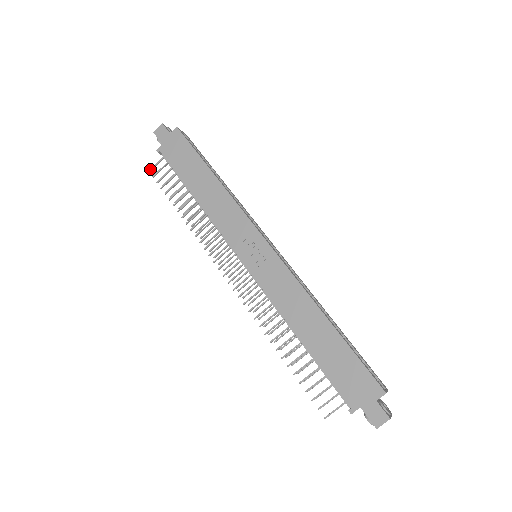
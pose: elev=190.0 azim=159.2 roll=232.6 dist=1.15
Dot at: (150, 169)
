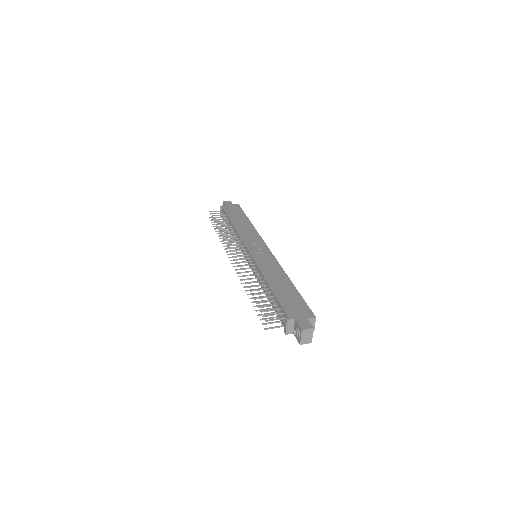
Dot at: (210, 211)
